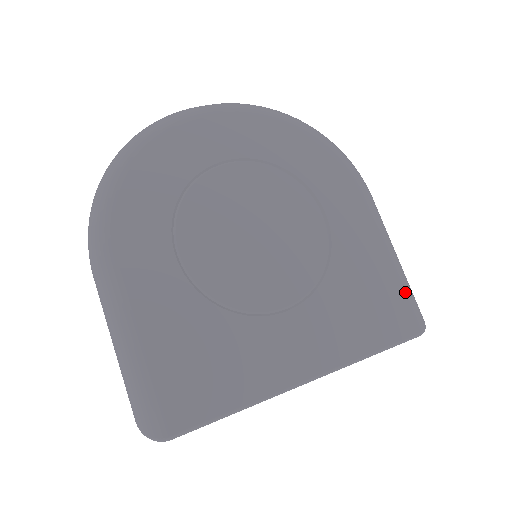
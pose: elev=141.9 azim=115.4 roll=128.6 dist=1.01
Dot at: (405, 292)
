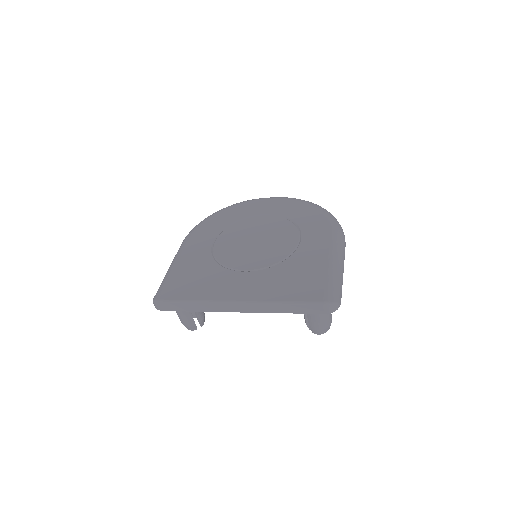
Dot at: (328, 281)
